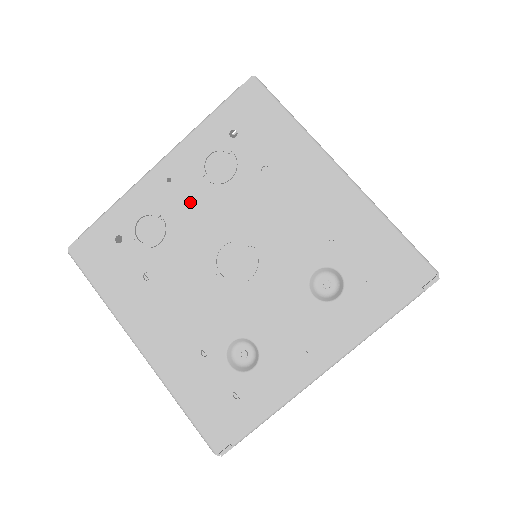
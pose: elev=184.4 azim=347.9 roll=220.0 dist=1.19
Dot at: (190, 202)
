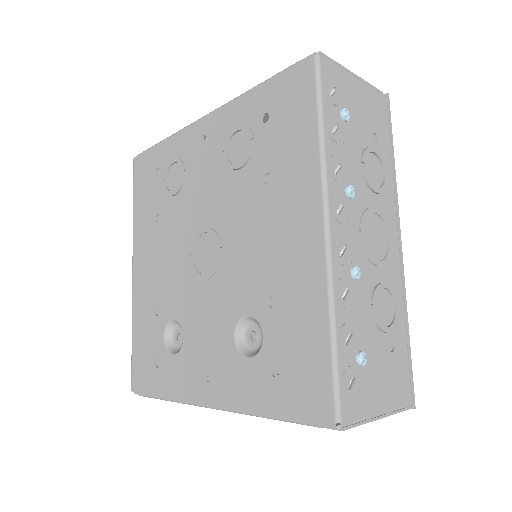
Dot at: (206, 171)
